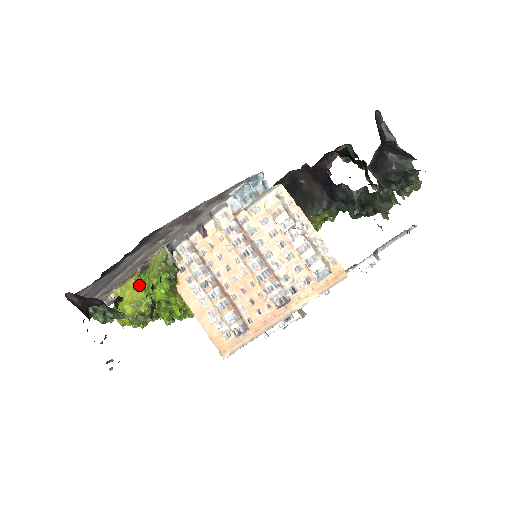
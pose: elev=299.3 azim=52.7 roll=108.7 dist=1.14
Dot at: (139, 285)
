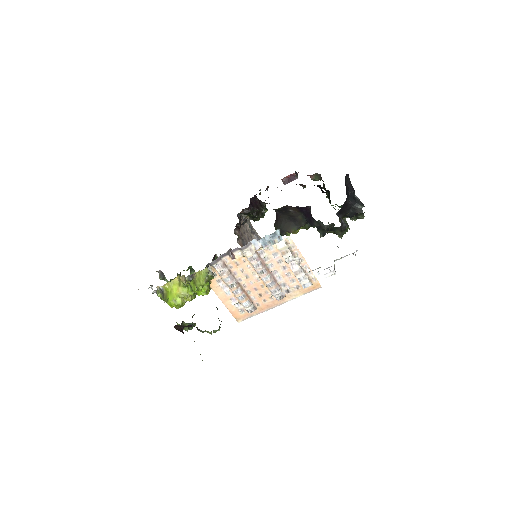
Dot at: (184, 284)
